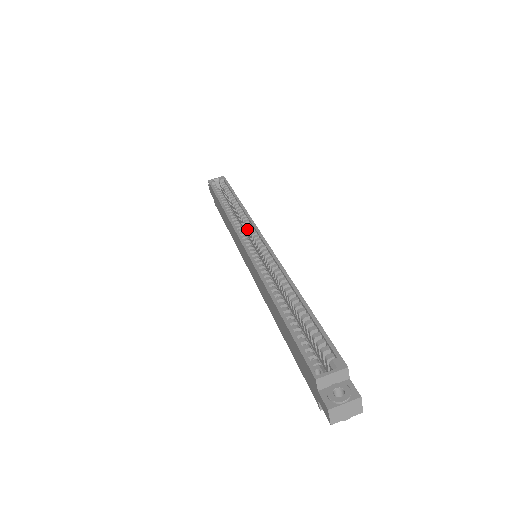
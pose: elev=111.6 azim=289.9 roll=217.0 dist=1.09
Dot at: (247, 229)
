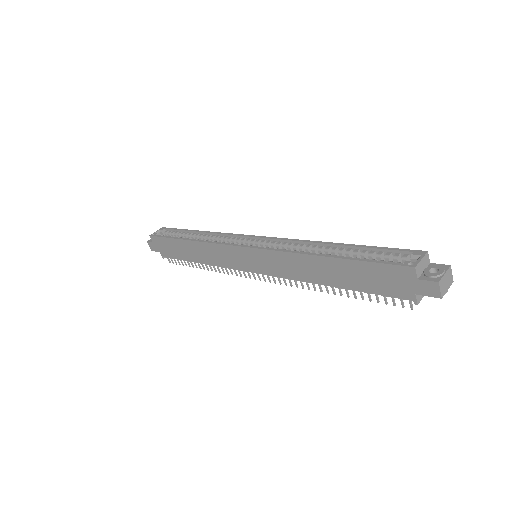
Dot at: (232, 241)
